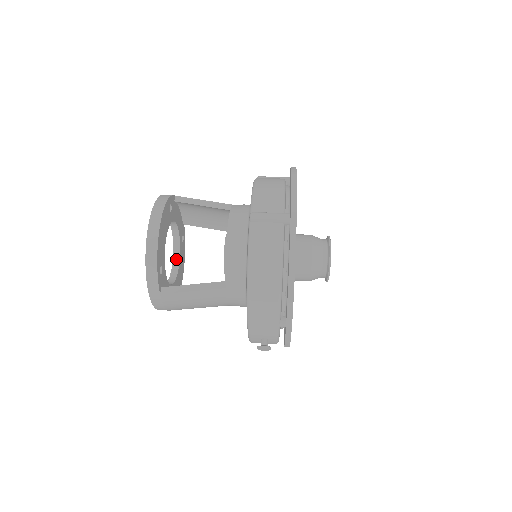
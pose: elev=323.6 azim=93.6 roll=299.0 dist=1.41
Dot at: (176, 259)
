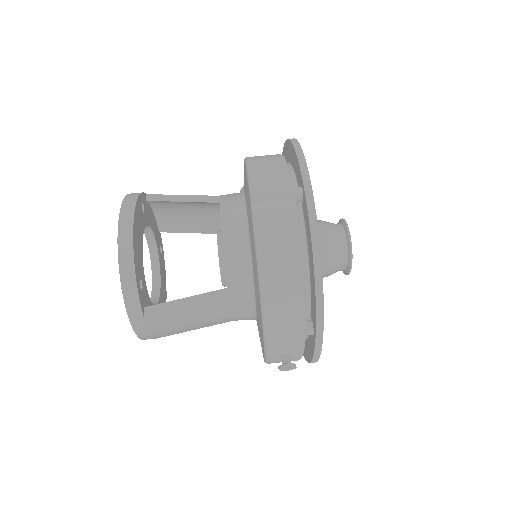
Dot at: (156, 275)
